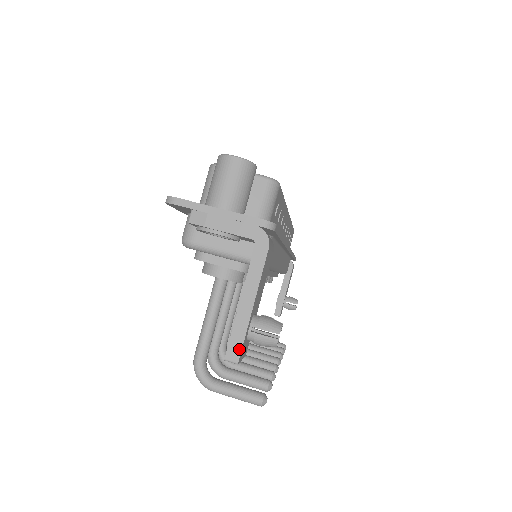
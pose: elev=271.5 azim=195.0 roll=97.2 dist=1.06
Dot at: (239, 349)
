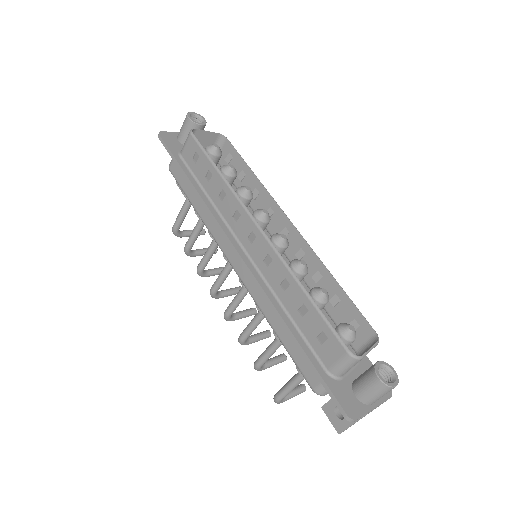
Dot at: occluded
